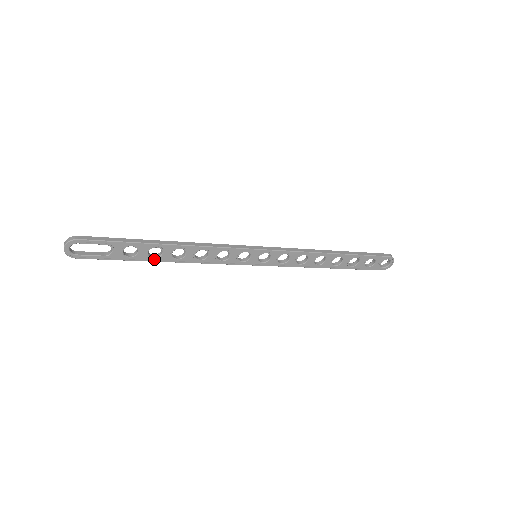
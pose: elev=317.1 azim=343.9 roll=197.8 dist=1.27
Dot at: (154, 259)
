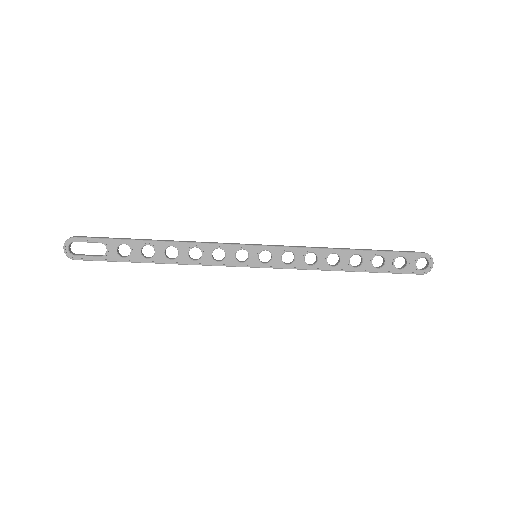
Dot at: (148, 260)
